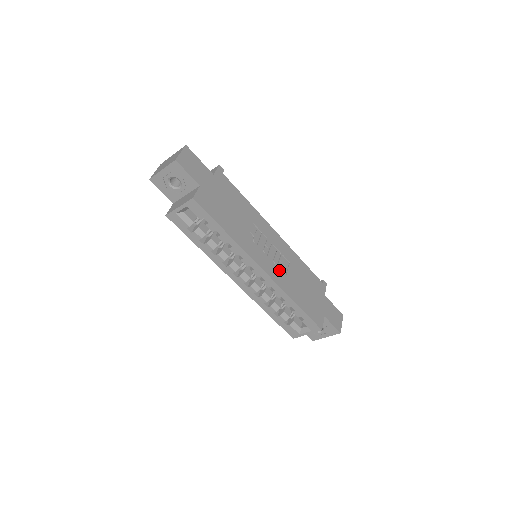
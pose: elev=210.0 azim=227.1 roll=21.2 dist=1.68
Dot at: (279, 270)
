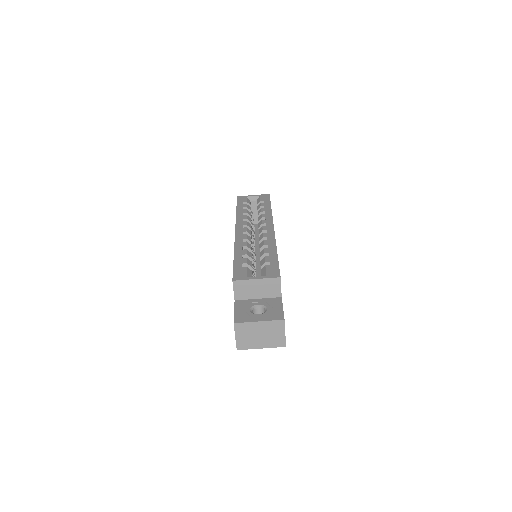
Dot at: occluded
